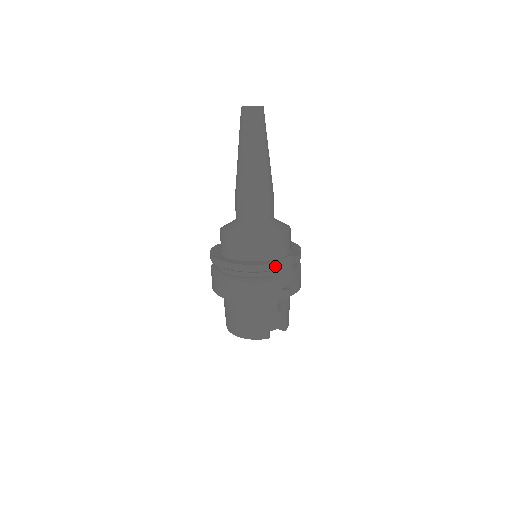
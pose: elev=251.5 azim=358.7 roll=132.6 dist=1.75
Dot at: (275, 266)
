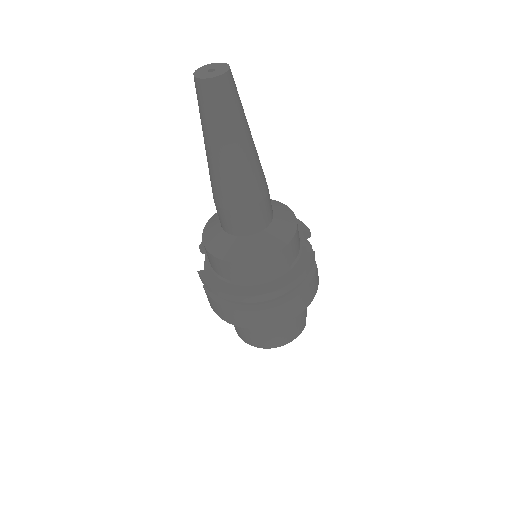
Dot at: (314, 258)
